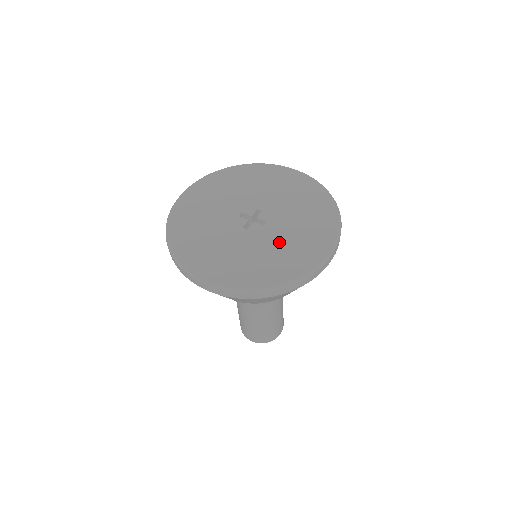
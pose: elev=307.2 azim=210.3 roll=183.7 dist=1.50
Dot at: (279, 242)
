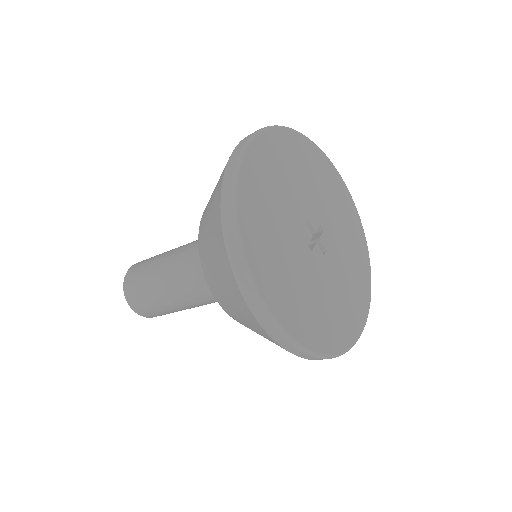
Dot at: (334, 289)
